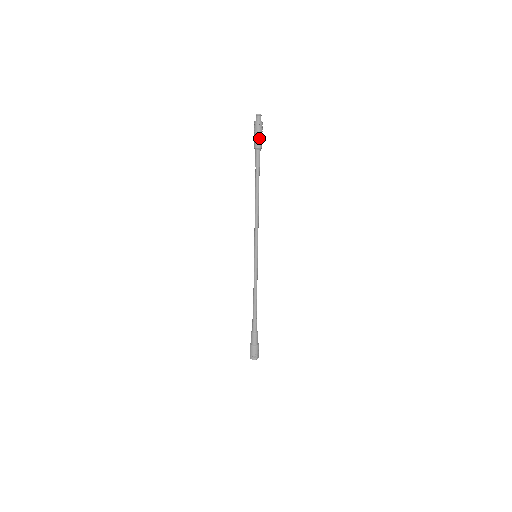
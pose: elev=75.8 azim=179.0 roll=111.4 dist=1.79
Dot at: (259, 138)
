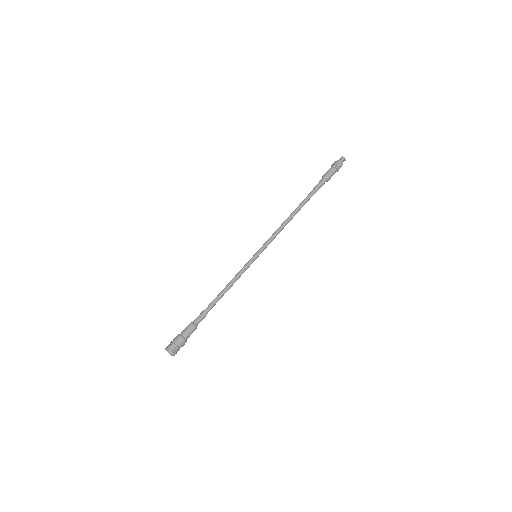
Dot at: (332, 171)
